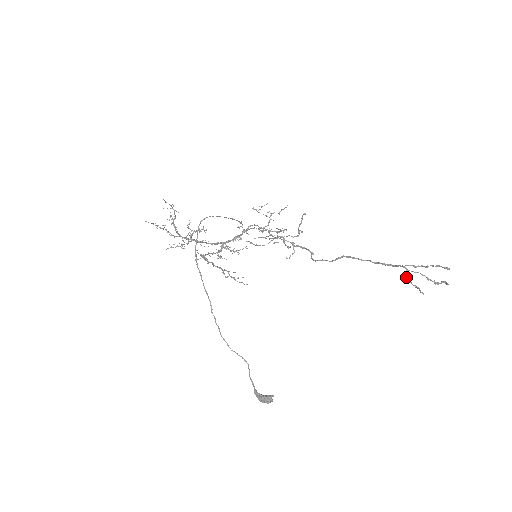
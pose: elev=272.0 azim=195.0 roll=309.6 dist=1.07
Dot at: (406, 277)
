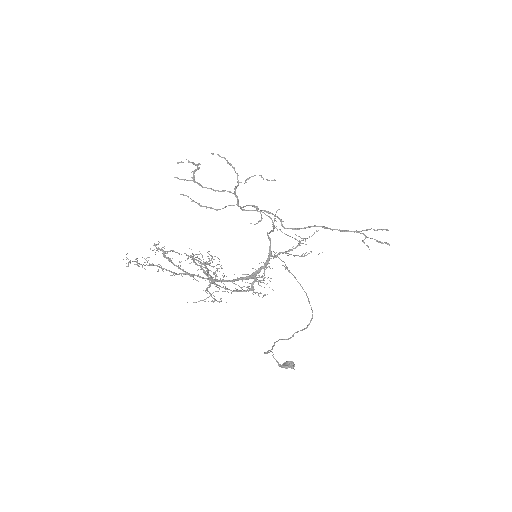
Dot at: (364, 242)
